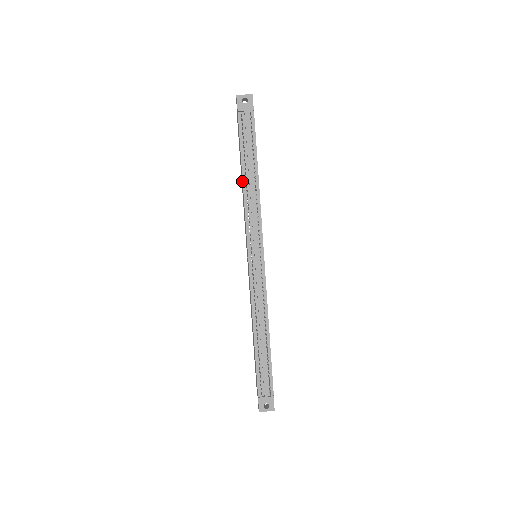
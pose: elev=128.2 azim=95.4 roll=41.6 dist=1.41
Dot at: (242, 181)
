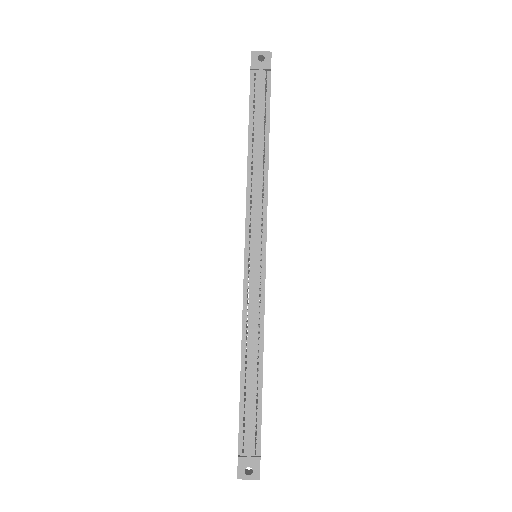
Dot at: occluded
